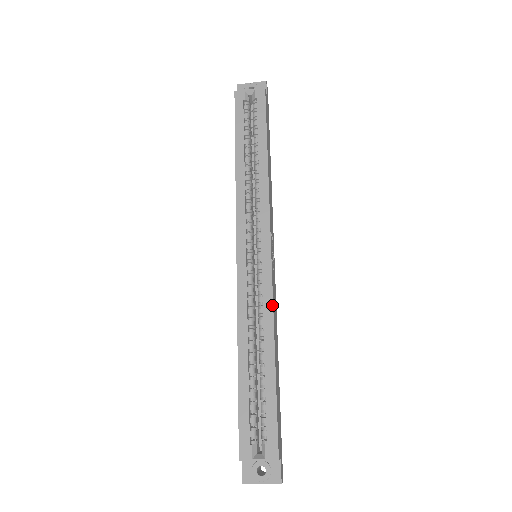
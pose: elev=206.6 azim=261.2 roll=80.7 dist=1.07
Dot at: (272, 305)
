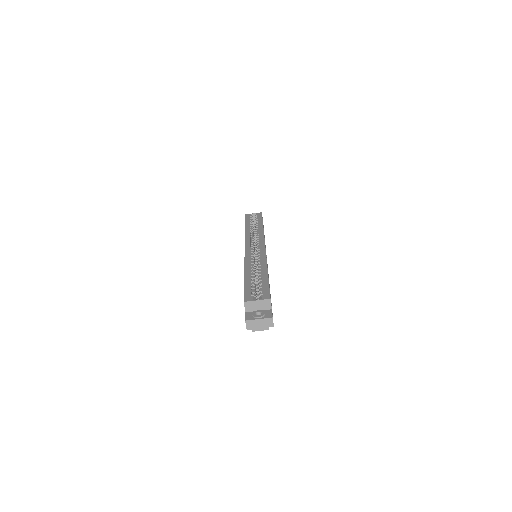
Dot at: (266, 258)
